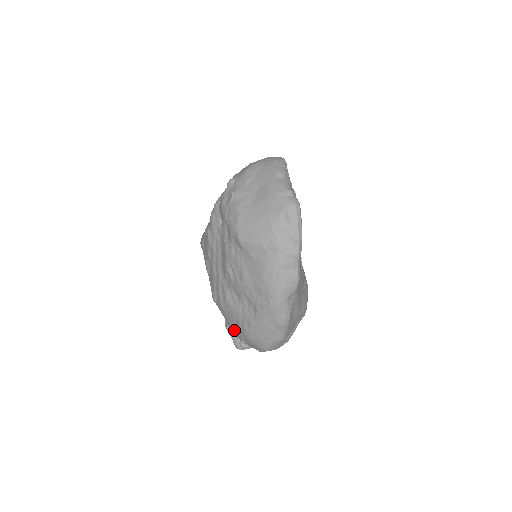
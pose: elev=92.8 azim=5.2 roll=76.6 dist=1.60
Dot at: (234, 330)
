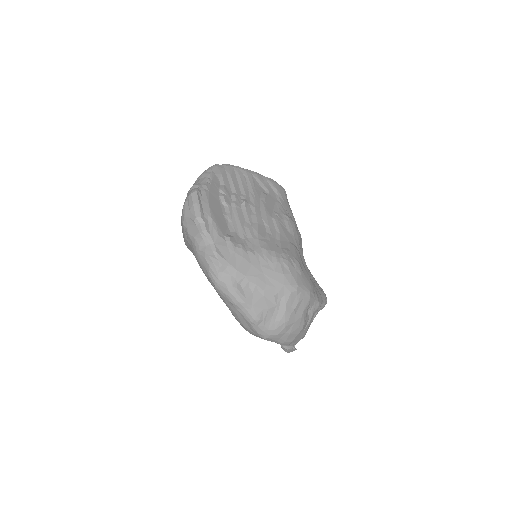
Dot at: occluded
